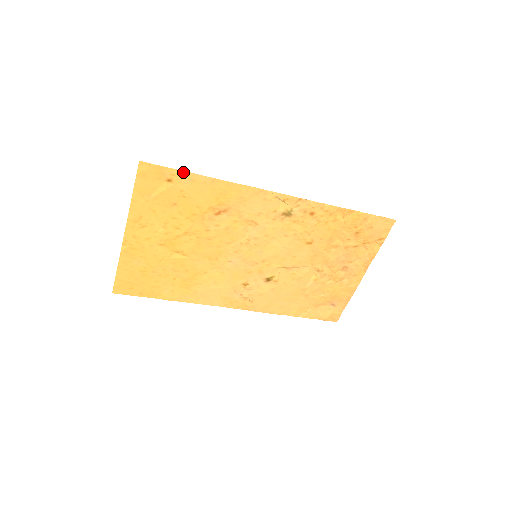
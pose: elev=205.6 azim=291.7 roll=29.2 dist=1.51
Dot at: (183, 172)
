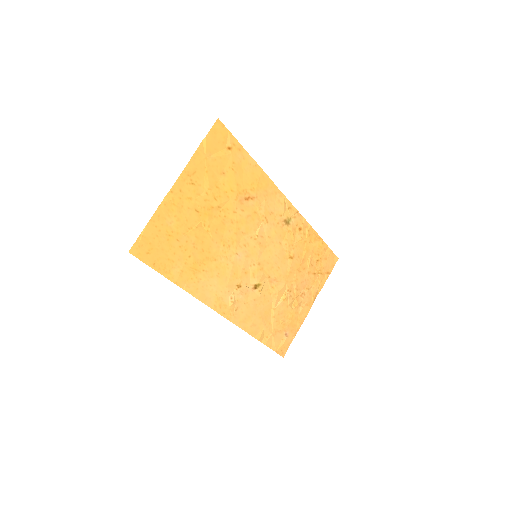
Dot at: (241, 146)
